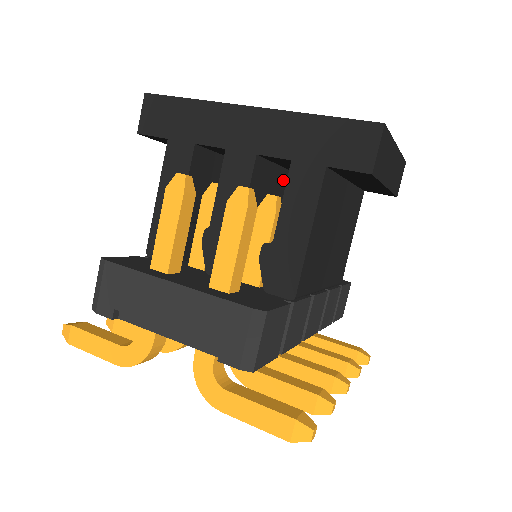
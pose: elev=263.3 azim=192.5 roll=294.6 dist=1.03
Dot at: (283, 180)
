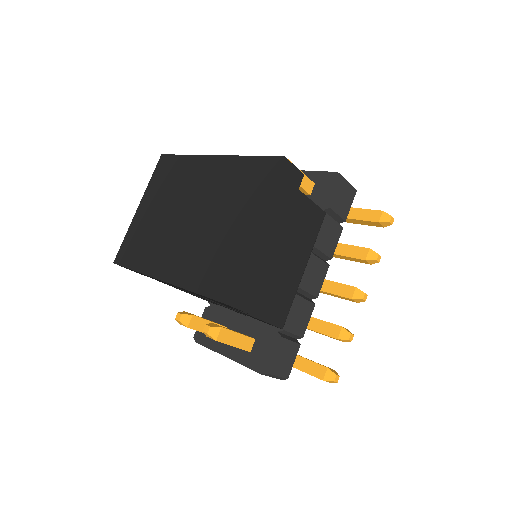
Dot at: occluded
